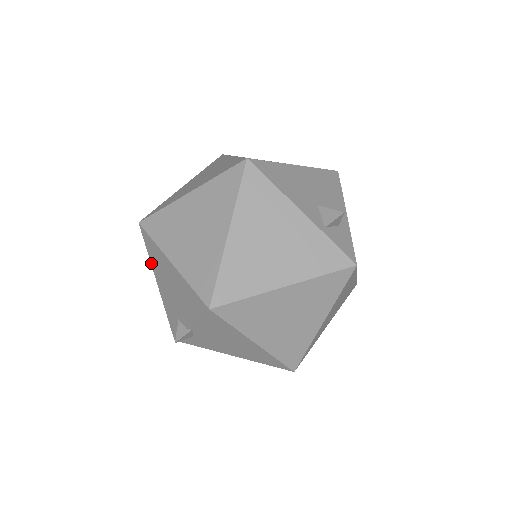
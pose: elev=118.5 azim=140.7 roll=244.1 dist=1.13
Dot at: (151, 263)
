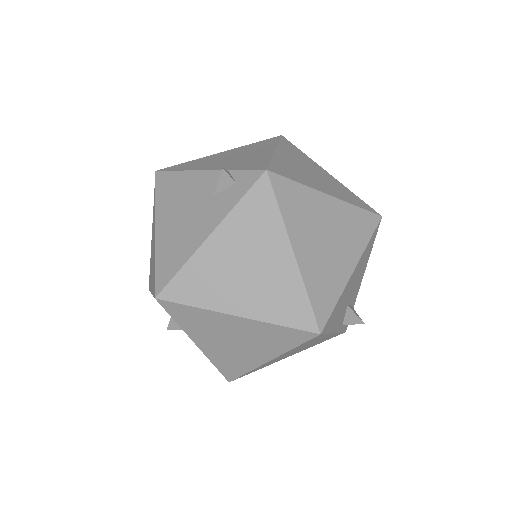
Dot at: occluded
